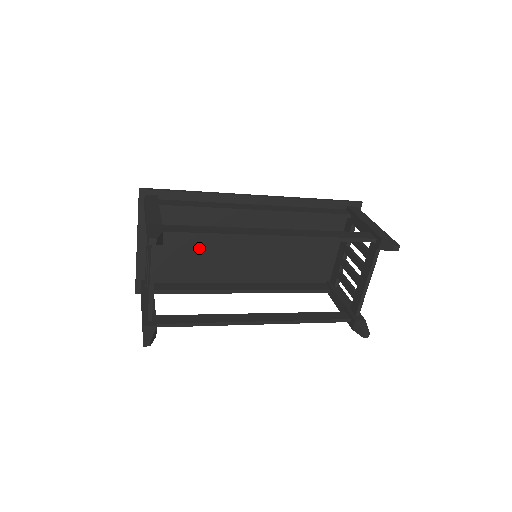
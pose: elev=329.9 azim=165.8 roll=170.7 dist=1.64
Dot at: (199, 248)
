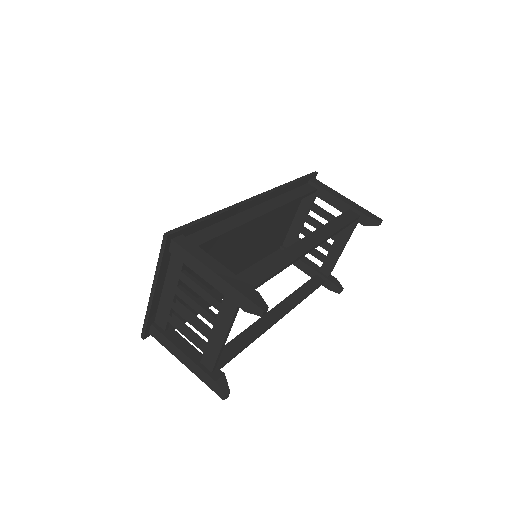
Dot at: occluded
